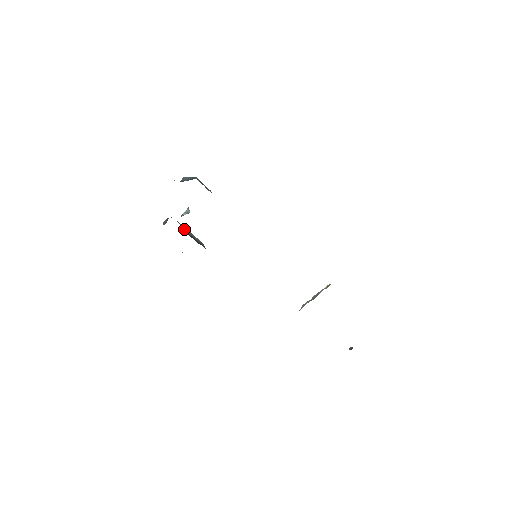
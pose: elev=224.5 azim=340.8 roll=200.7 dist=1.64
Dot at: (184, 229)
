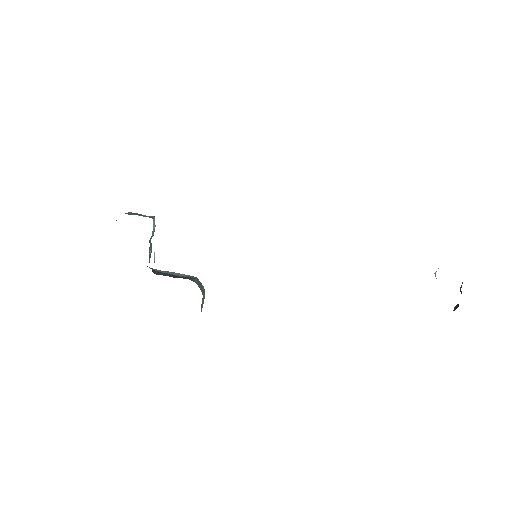
Dot at: (157, 271)
